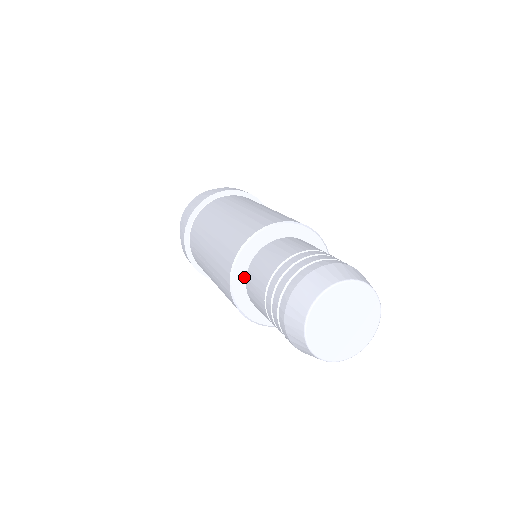
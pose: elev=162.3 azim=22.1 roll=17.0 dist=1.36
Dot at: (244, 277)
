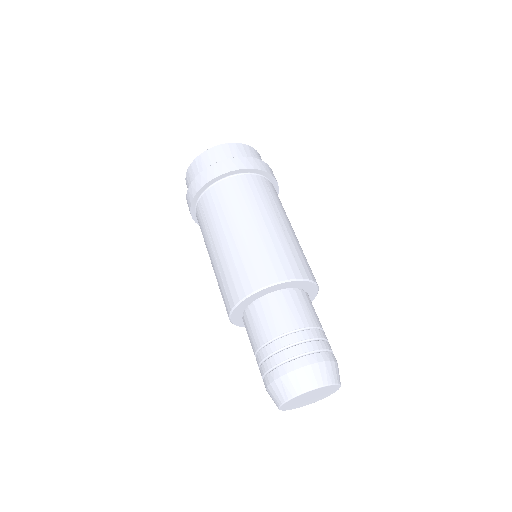
Dot at: occluded
